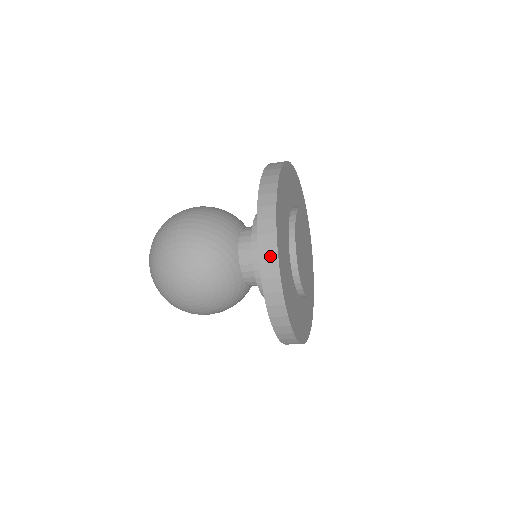
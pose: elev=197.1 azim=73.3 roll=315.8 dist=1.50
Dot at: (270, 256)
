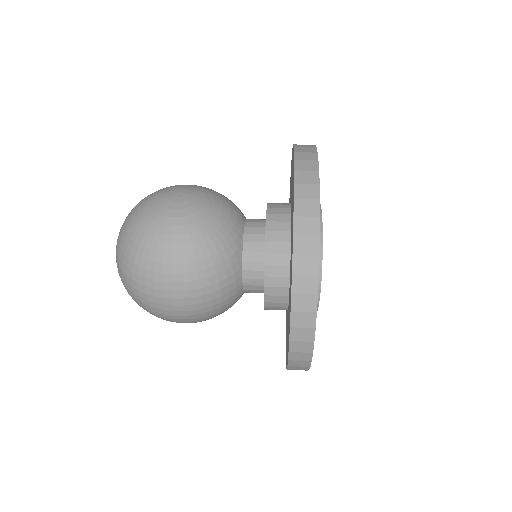
Dot at: occluded
